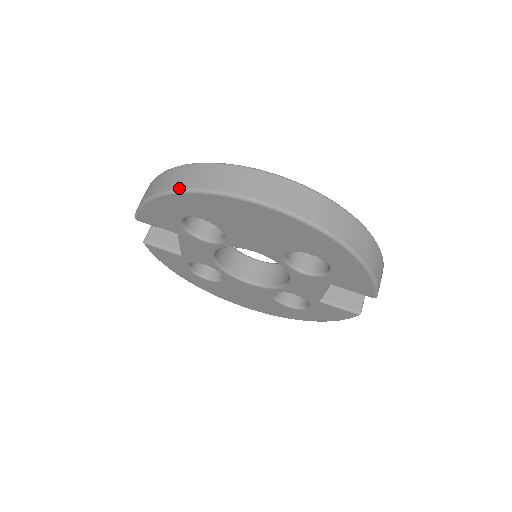
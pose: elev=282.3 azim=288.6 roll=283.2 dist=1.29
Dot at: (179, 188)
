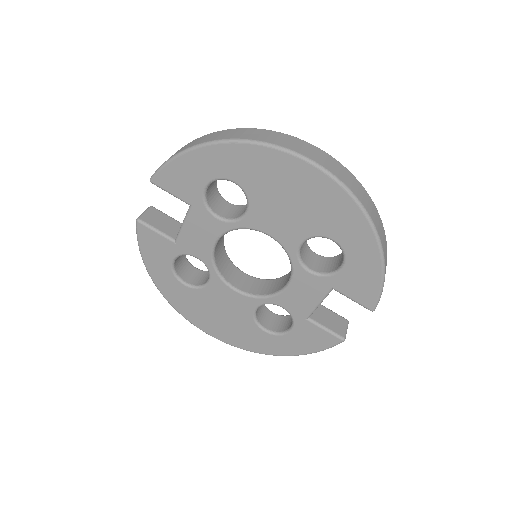
Dot at: (230, 138)
